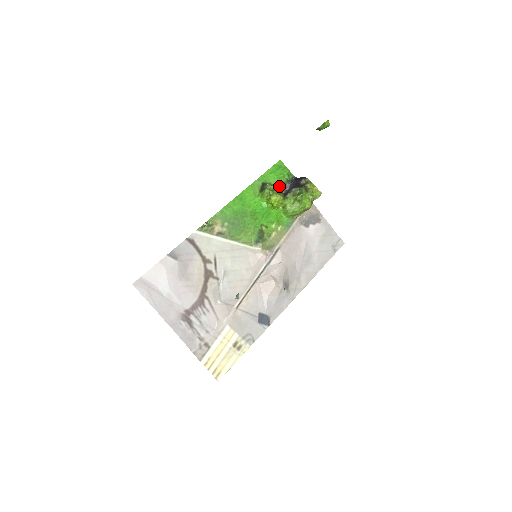
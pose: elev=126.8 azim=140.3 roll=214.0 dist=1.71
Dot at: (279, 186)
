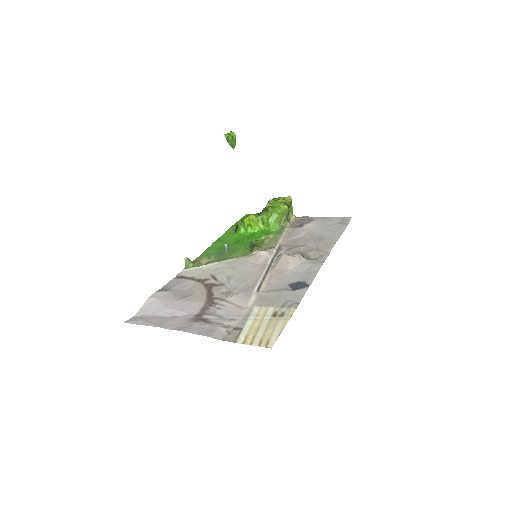
Dot at: occluded
